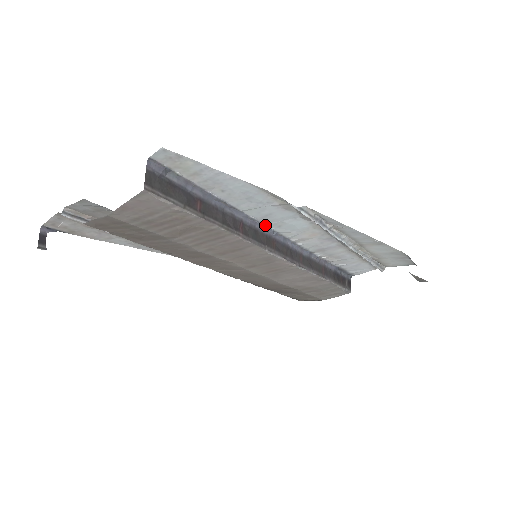
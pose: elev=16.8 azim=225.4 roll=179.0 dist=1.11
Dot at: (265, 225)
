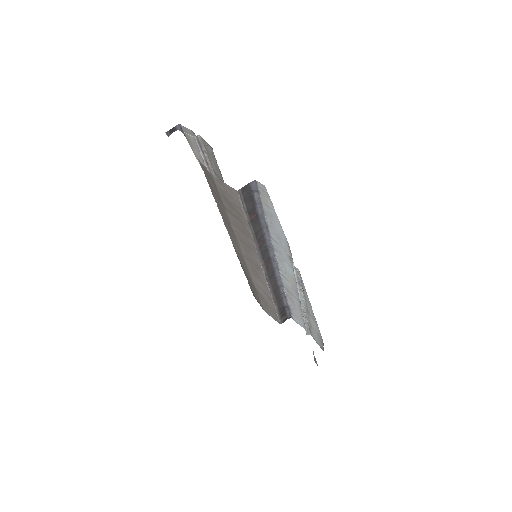
Dot at: (274, 252)
